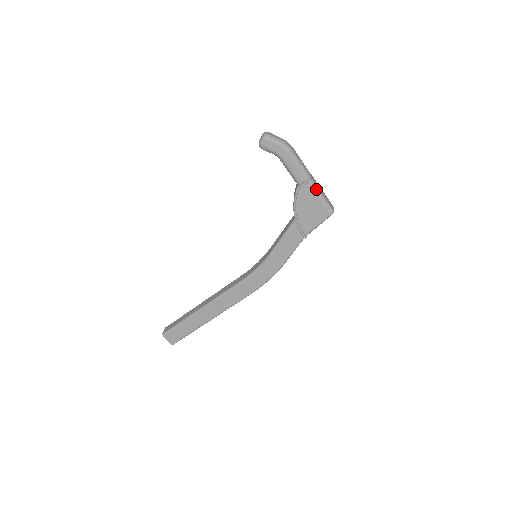
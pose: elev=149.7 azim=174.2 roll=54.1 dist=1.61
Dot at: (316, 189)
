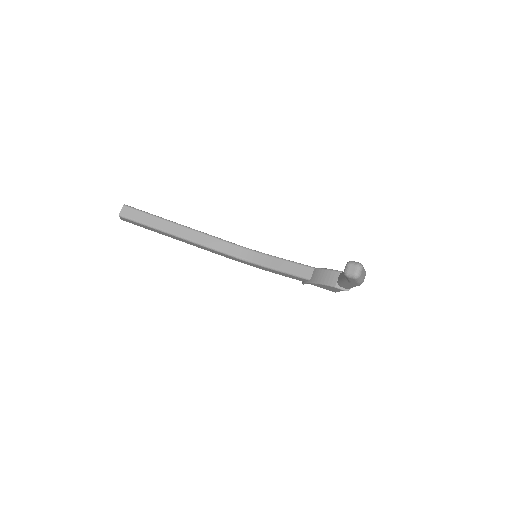
Dot at: occluded
